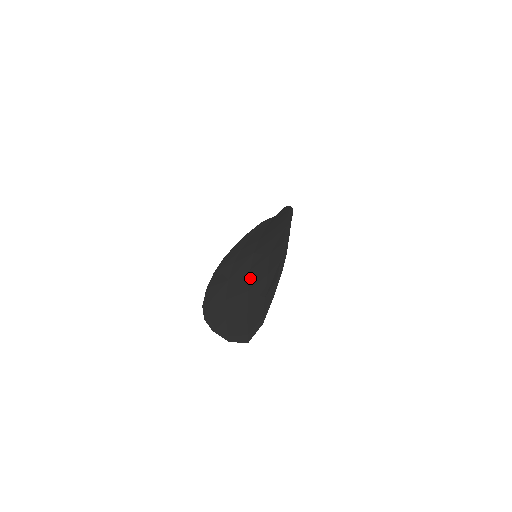
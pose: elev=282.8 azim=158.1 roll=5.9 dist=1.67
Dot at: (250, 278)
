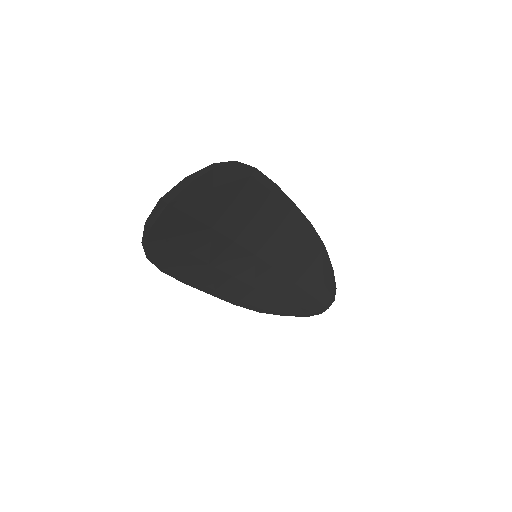
Dot at: (224, 232)
